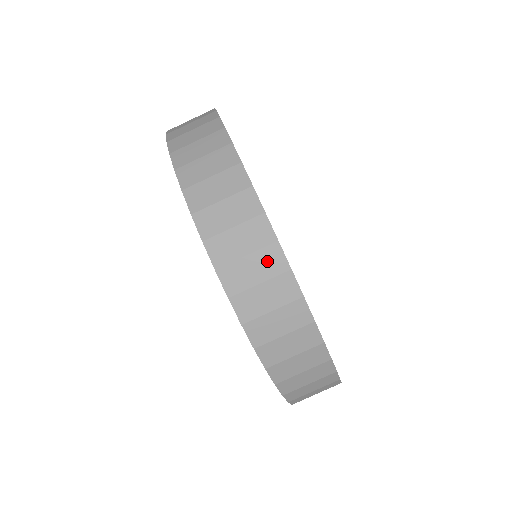
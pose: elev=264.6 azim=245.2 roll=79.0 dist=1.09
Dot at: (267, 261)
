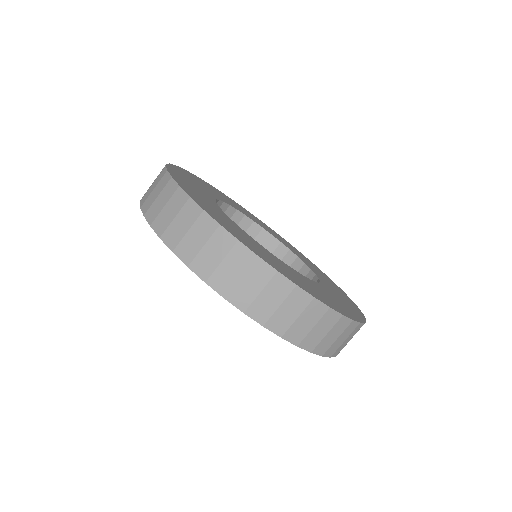
Dot at: (219, 243)
